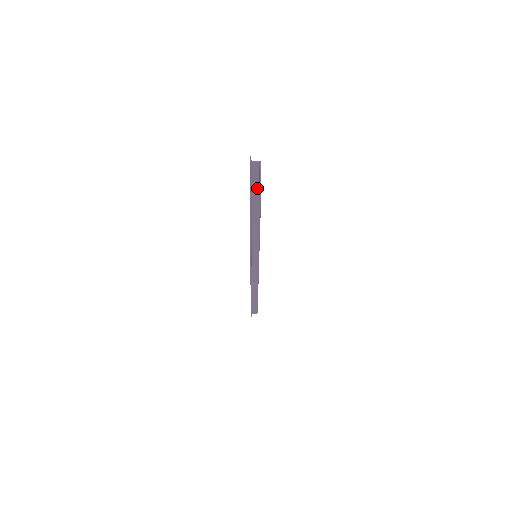
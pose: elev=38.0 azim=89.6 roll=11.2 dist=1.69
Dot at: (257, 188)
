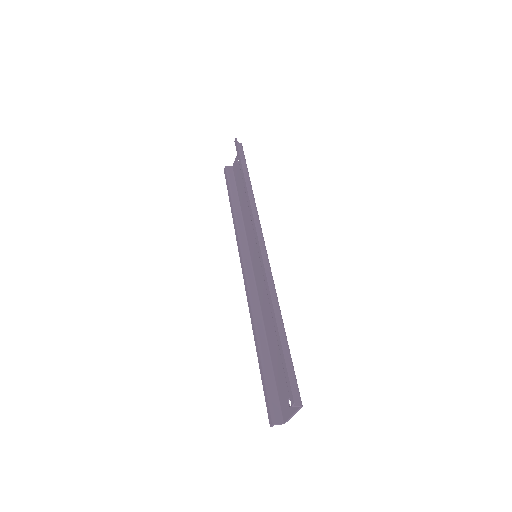
Dot at: (287, 355)
